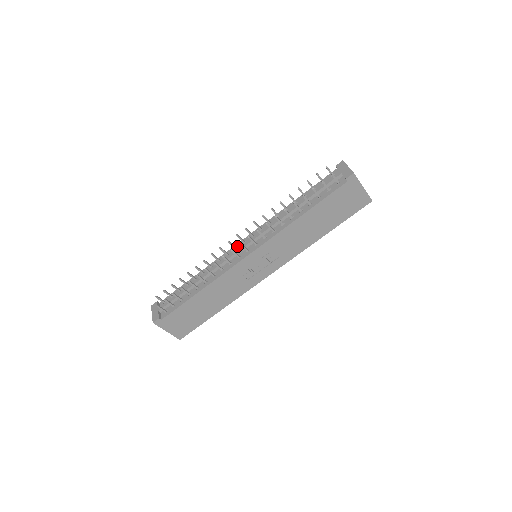
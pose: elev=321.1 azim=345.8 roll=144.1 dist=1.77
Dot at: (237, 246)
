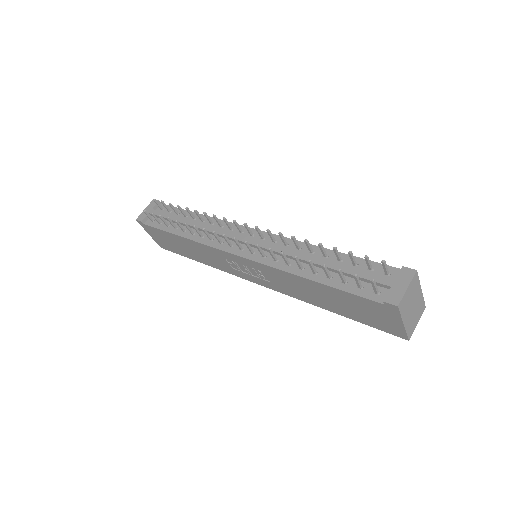
Dot at: (245, 230)
